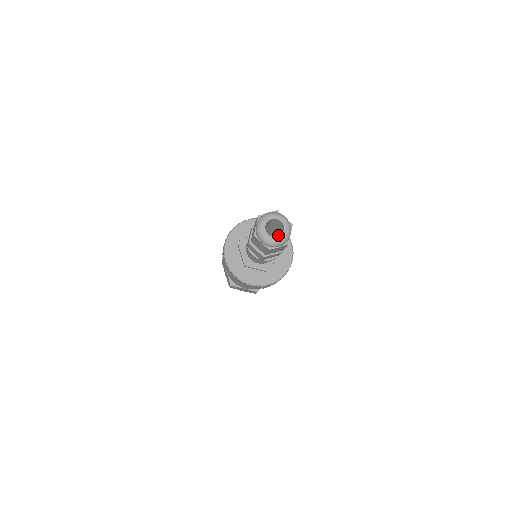
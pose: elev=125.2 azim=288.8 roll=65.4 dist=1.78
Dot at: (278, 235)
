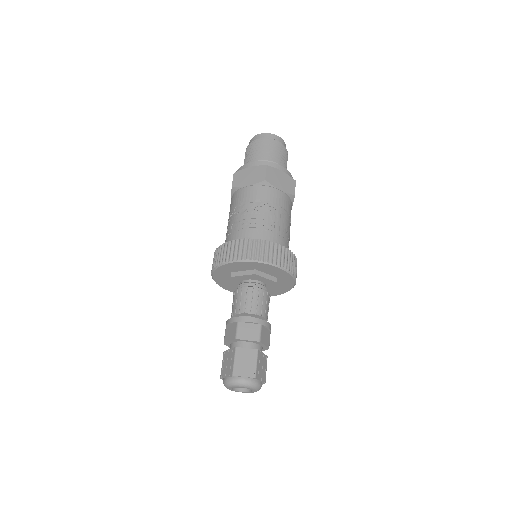
Dot at: occluded
